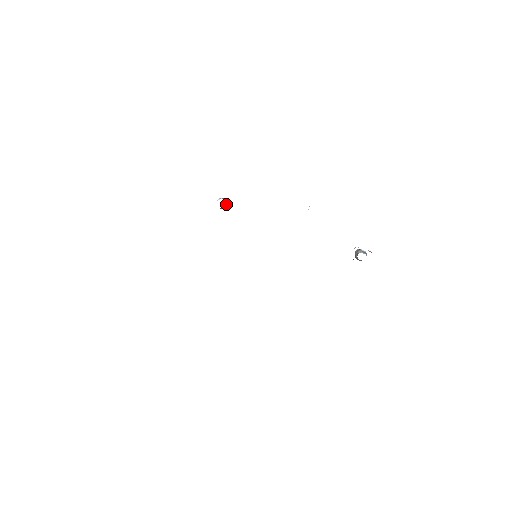
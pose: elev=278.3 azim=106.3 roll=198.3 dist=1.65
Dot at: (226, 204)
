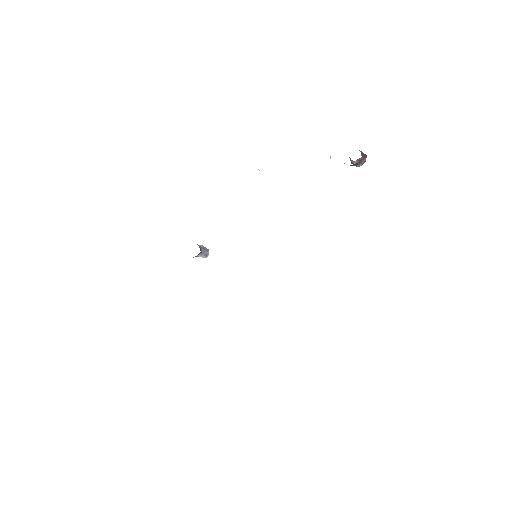
Dot at: (205, 248)
